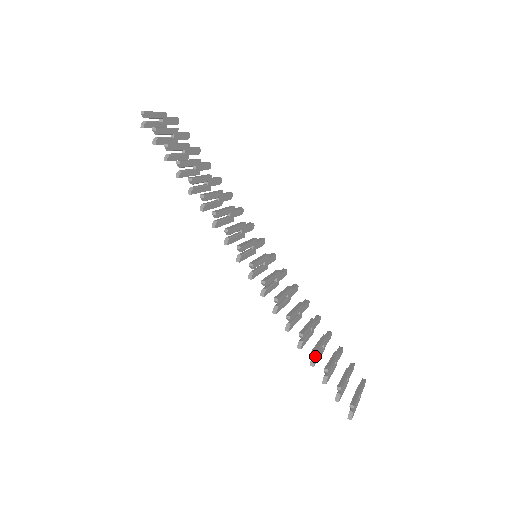
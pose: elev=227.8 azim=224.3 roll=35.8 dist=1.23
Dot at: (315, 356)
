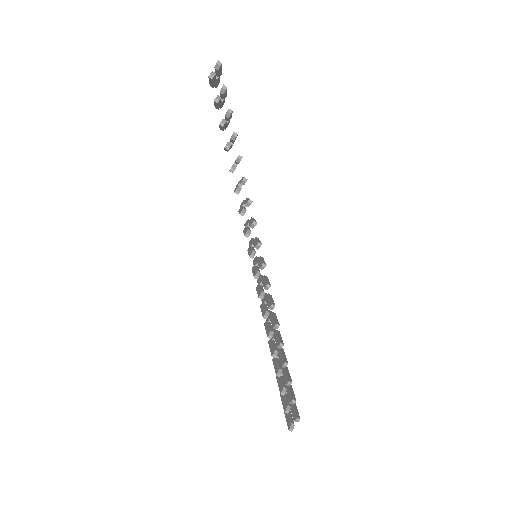
Dot at: occluded
